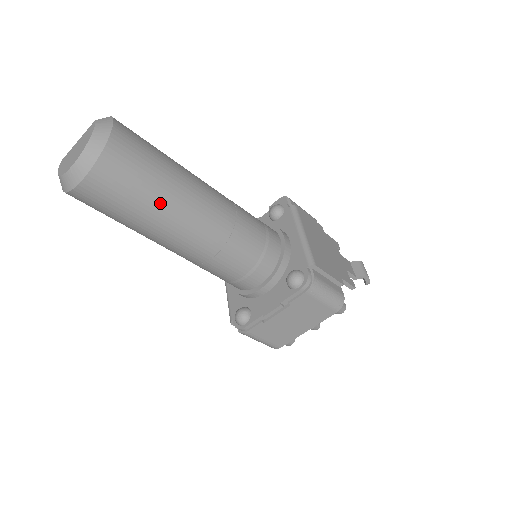
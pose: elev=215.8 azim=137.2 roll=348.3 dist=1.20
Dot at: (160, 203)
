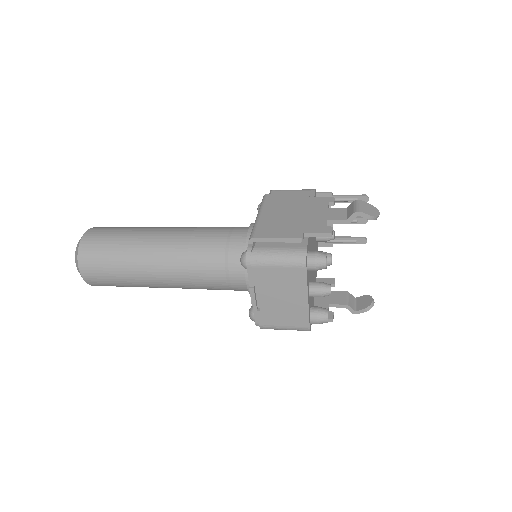
Dot at: (125, 262)
